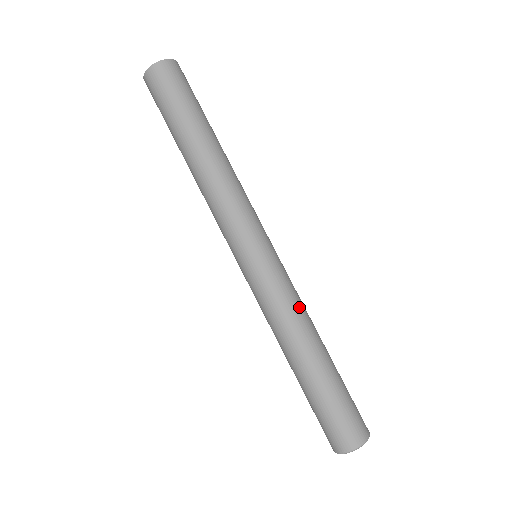
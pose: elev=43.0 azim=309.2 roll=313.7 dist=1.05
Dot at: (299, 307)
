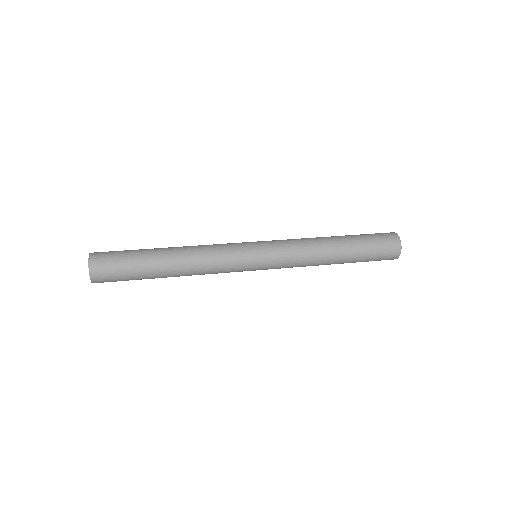
Dot at: (305, 250)
